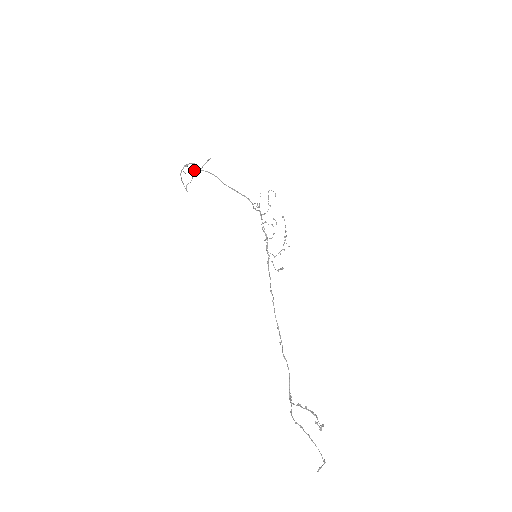
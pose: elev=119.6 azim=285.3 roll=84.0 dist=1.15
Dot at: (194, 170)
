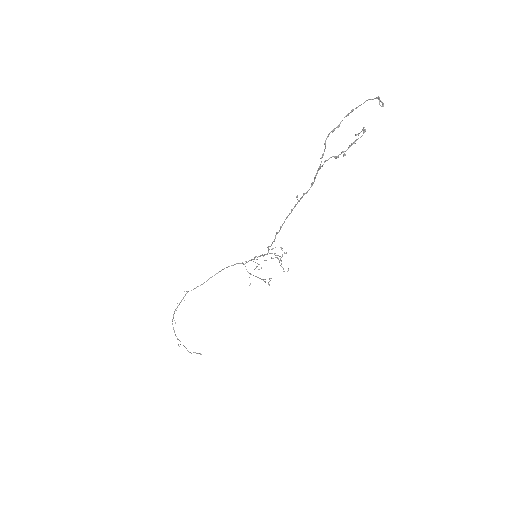
Dot at: occluded
